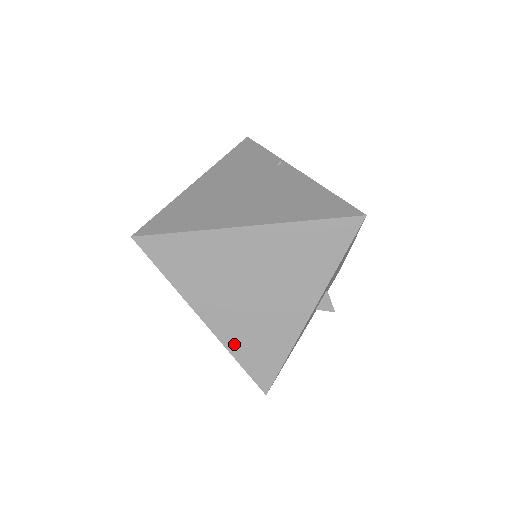
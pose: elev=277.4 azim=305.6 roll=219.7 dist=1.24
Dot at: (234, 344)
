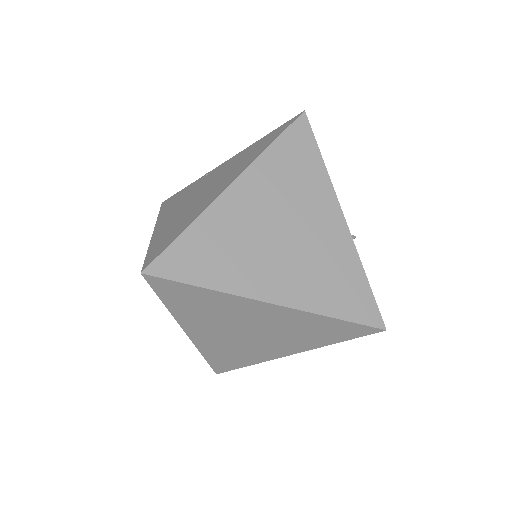
Dot at: (316, 302)
